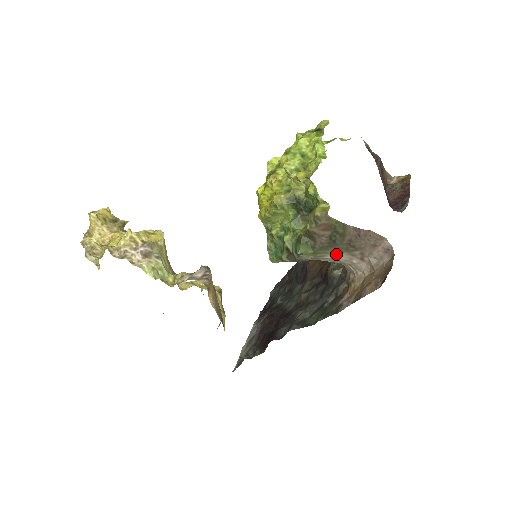
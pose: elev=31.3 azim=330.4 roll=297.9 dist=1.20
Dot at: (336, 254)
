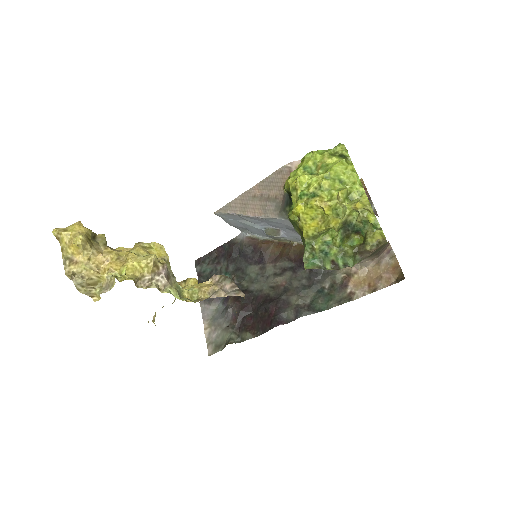
Dot at: (363, 260)
